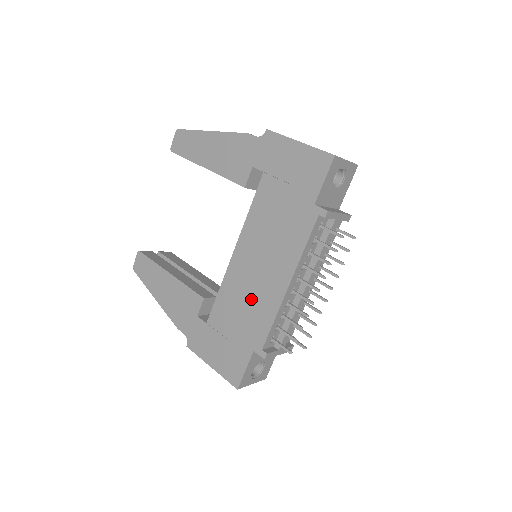
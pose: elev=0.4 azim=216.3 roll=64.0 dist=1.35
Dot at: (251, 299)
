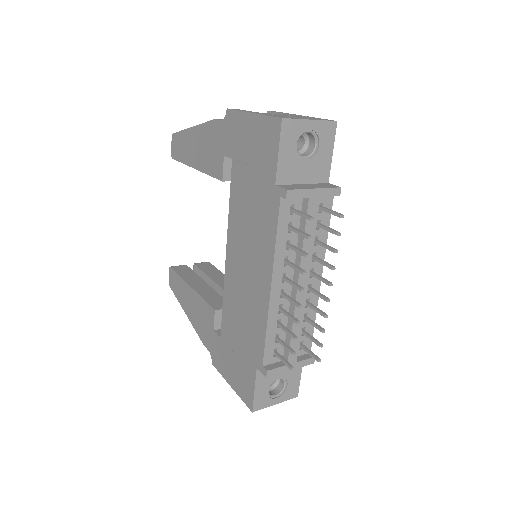
Dot at: (246, 308)
